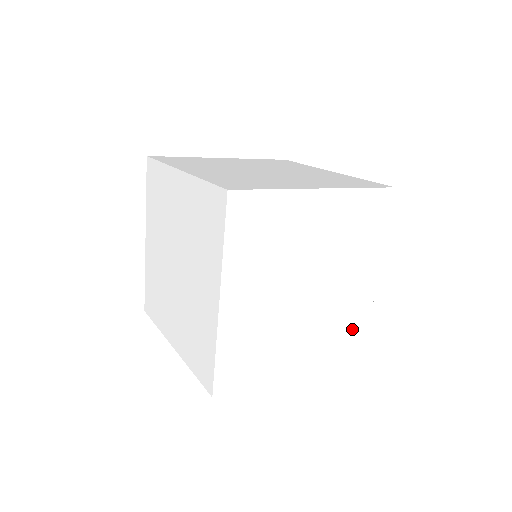
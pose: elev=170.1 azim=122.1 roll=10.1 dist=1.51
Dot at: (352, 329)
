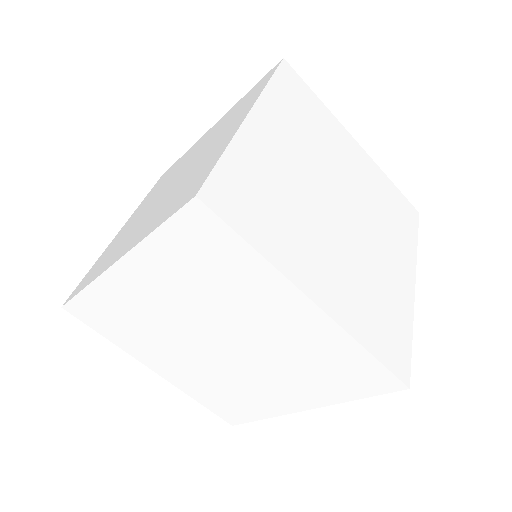
Dot at: occluded
